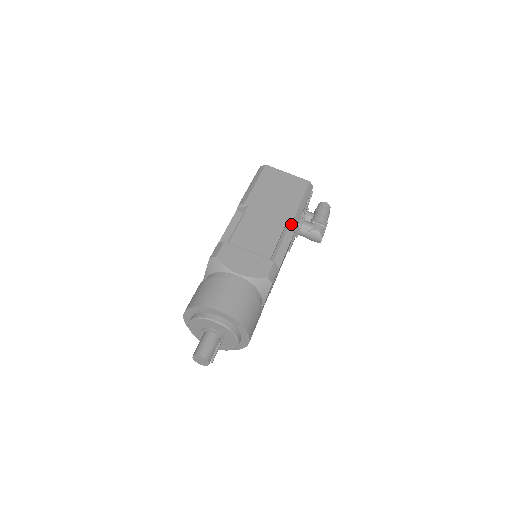
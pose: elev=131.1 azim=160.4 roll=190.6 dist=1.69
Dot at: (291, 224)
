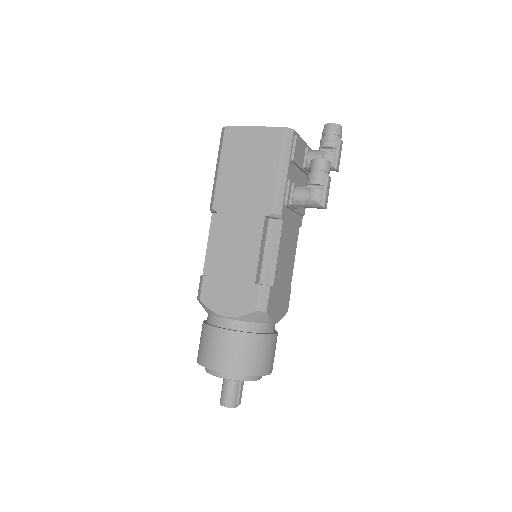
Dot at: (272, 216)
